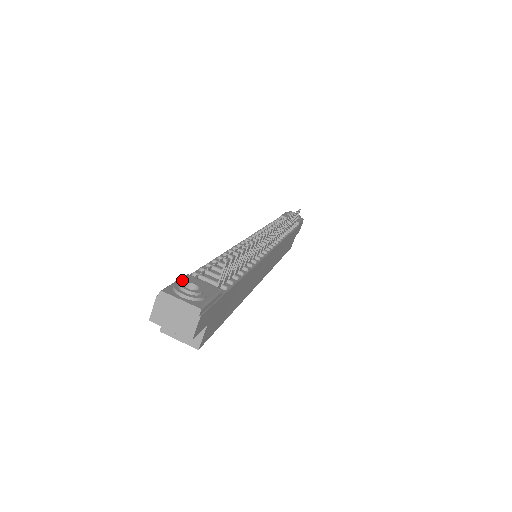
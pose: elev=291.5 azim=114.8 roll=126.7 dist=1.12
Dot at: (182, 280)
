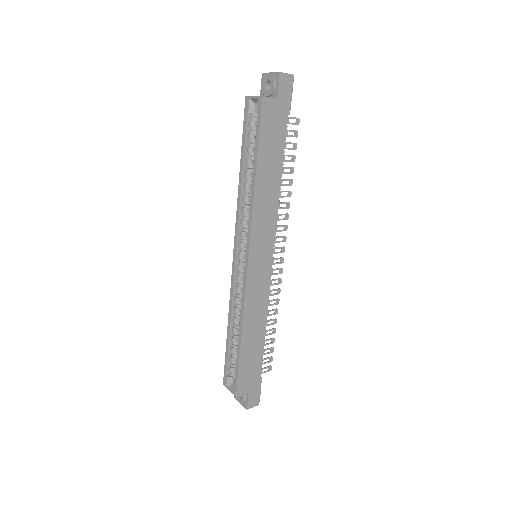
Dot at: occluded
